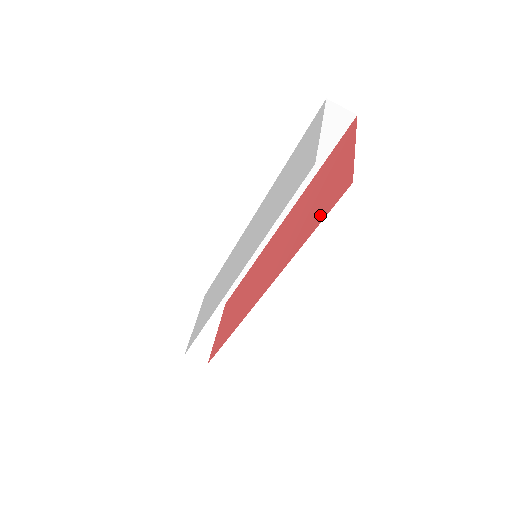
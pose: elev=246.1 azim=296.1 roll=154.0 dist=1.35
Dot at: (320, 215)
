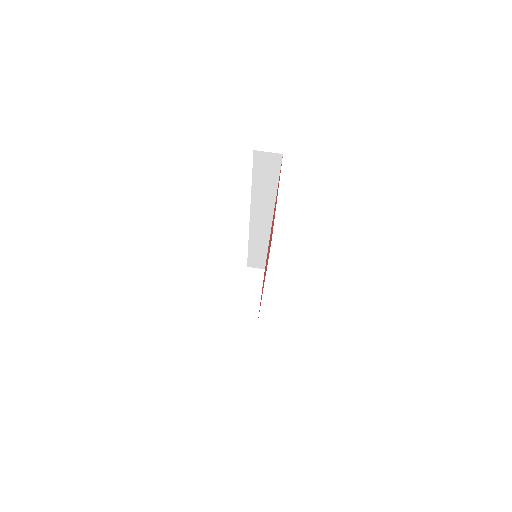
Dot at: occluded
